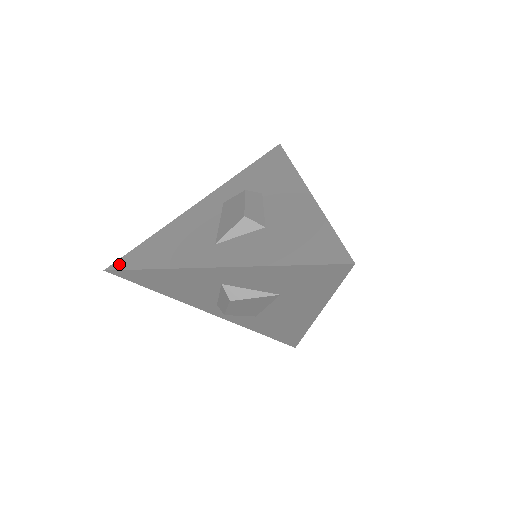
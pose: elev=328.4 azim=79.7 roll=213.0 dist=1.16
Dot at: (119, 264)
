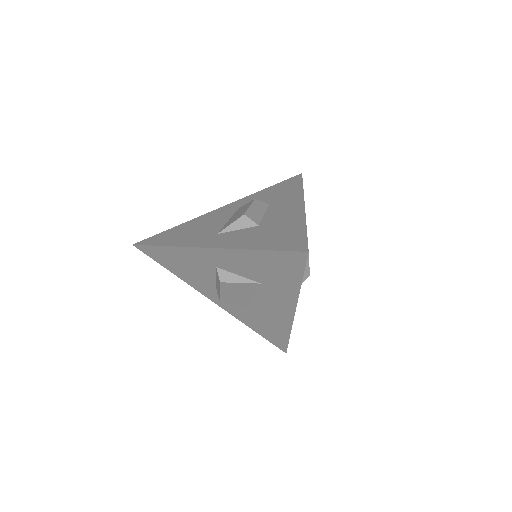
Dot at: (145, 241)
